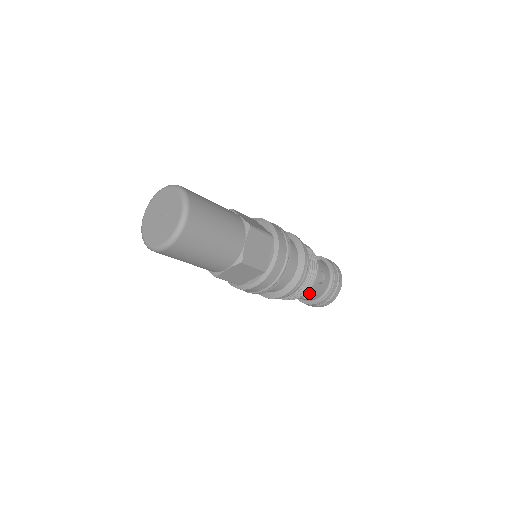
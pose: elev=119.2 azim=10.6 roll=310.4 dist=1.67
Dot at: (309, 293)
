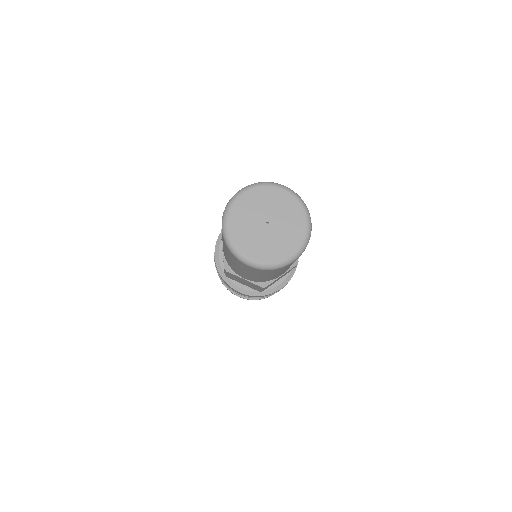
Dot at: occluded
